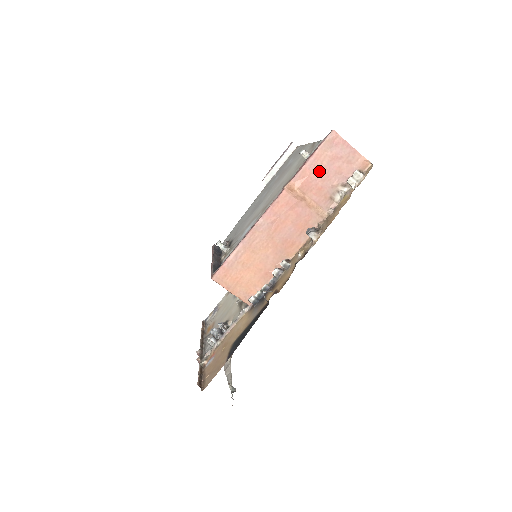
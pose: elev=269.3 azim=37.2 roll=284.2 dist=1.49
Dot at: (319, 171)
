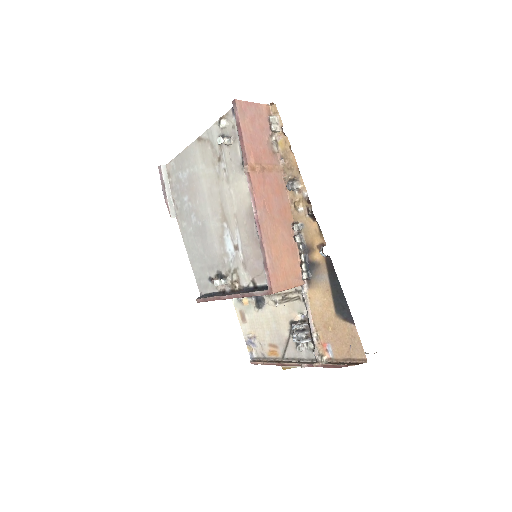
Dot at: (253, 139)
